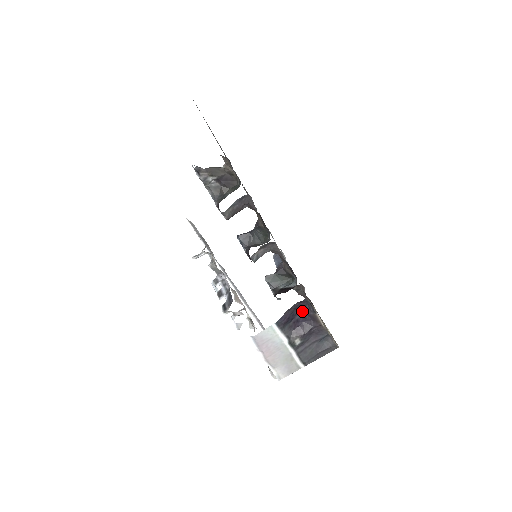
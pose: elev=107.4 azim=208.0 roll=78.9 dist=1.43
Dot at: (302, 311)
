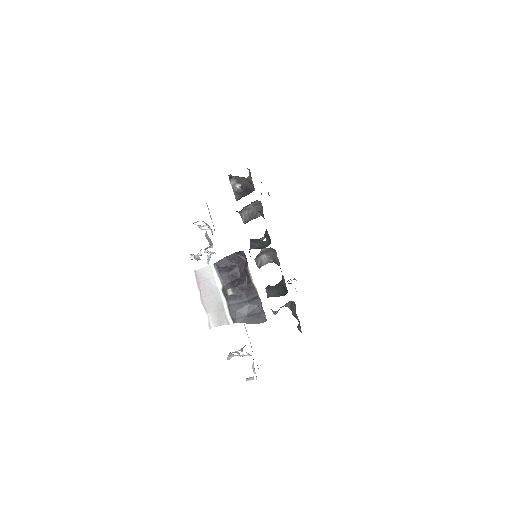
Dot at: (240, 265)
